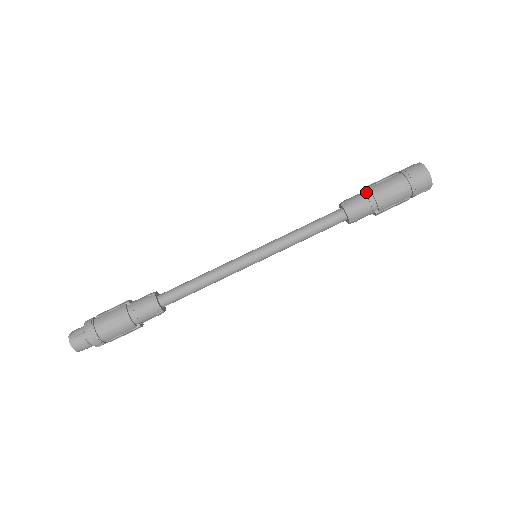
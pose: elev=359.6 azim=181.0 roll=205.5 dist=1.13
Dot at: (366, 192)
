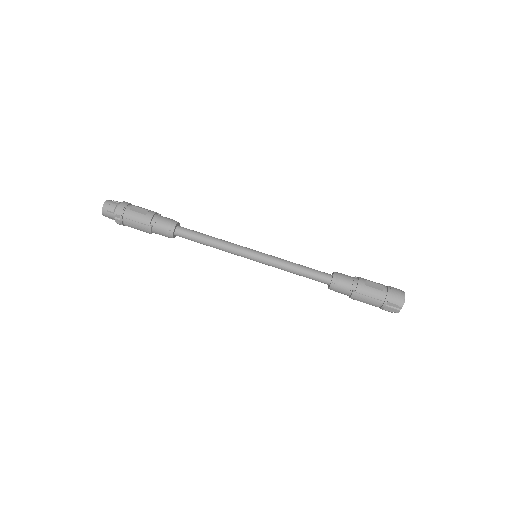
Dot at: (355, 277)
